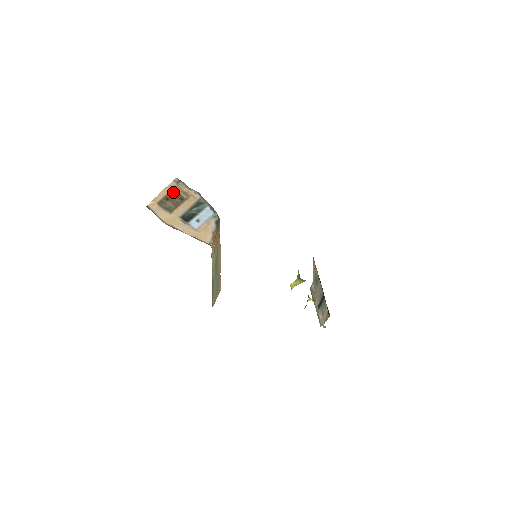
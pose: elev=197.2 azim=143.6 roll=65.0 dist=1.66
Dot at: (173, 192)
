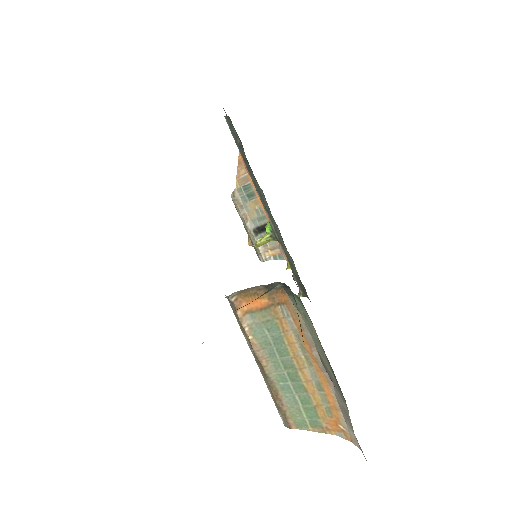
Dot at: occluded
